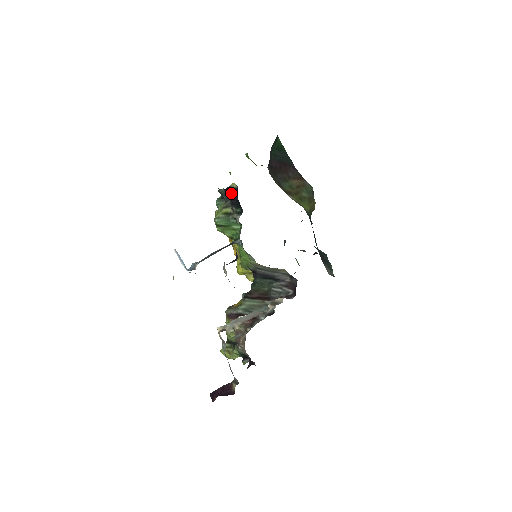
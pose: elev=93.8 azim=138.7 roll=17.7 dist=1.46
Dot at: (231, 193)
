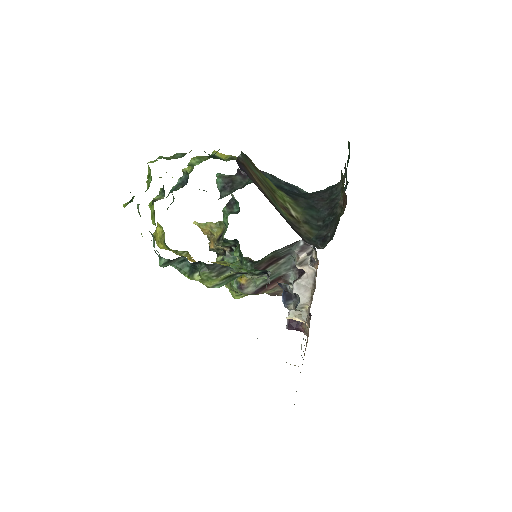
Dot at: occluded
